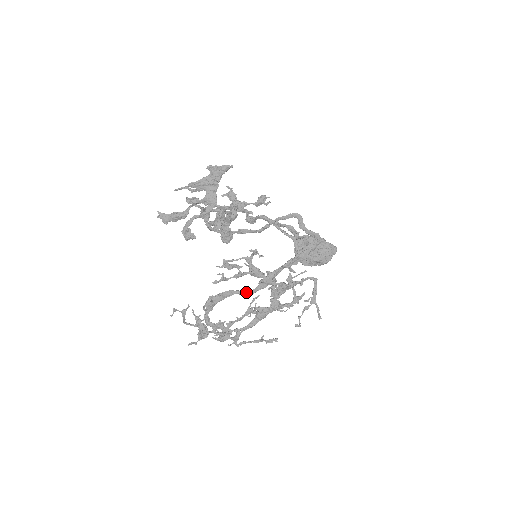
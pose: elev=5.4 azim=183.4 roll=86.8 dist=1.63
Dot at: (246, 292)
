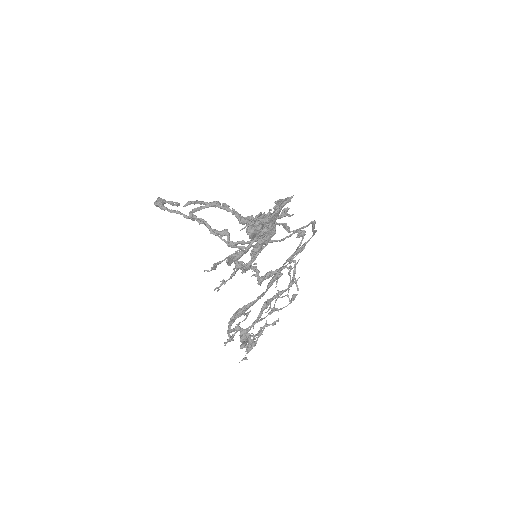
Dot at: (264, 294)
